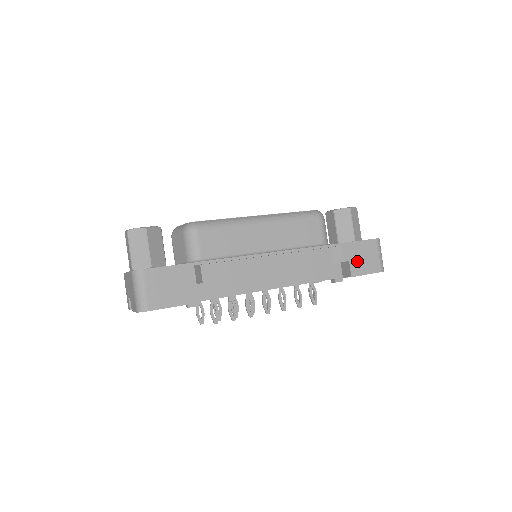
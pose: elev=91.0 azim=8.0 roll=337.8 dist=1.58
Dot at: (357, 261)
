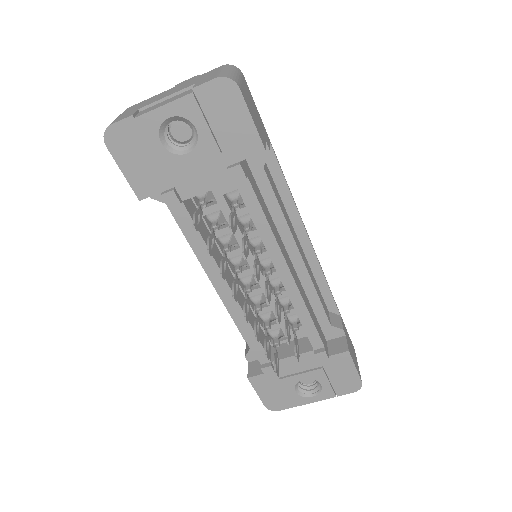
Dot at: (349, 345)
